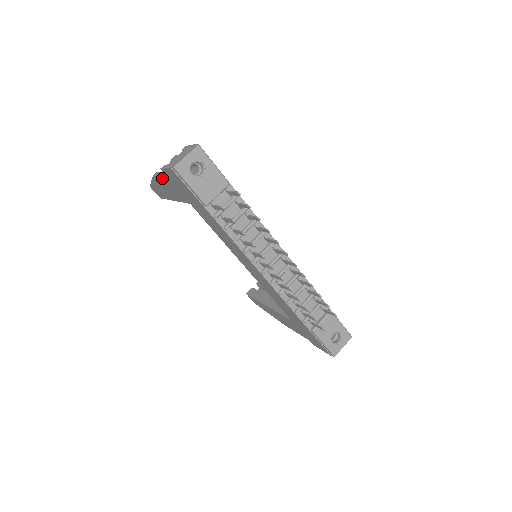
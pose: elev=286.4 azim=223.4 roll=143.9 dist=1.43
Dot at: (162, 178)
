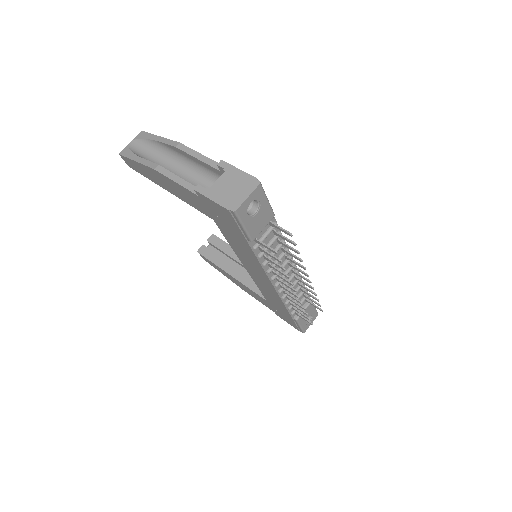
Dot at: (180, 186)
